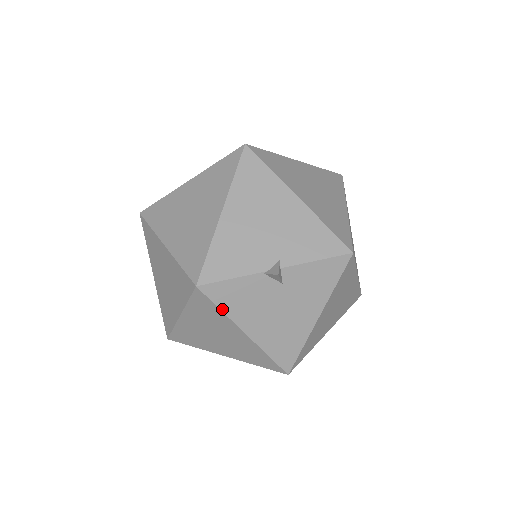
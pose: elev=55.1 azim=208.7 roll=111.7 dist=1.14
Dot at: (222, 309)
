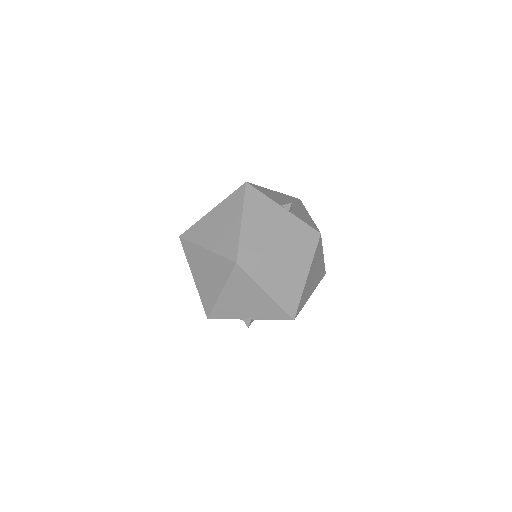
Dot at: occluded
